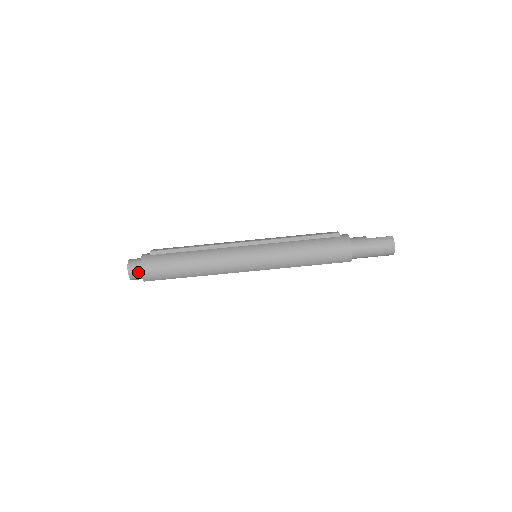
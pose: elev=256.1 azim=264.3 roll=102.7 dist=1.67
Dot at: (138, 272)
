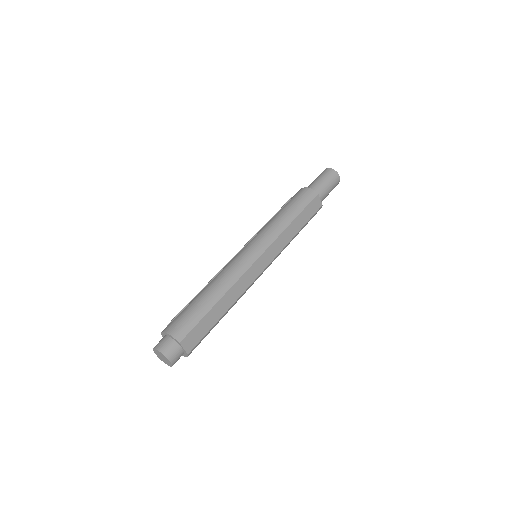
Dot at: (167, 341)
